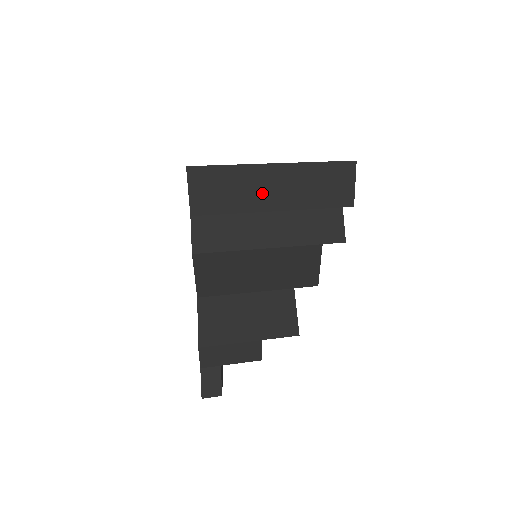
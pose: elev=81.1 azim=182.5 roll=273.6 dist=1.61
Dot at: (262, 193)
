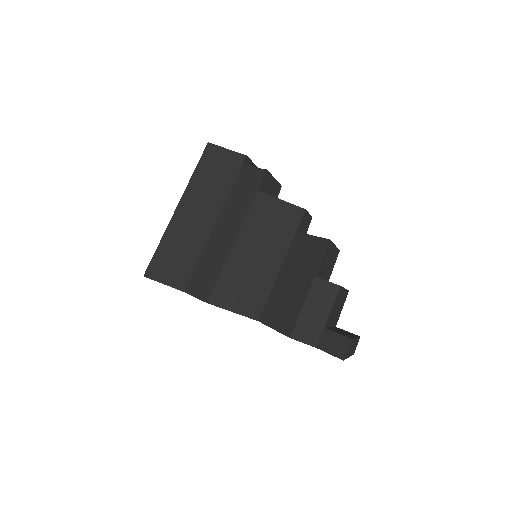
Dot at: (195, 227)
